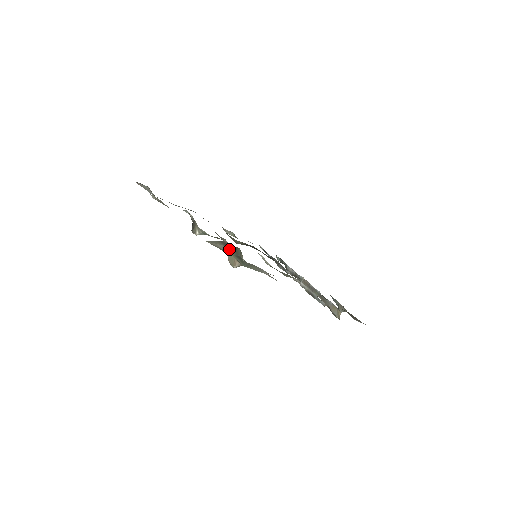
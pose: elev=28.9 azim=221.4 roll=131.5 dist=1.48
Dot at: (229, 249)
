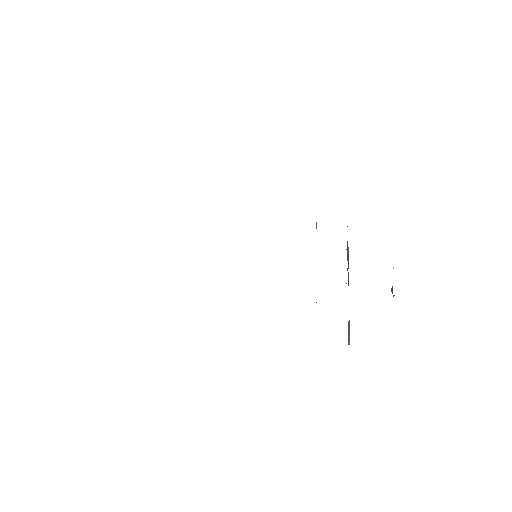
Dot at: occluded
